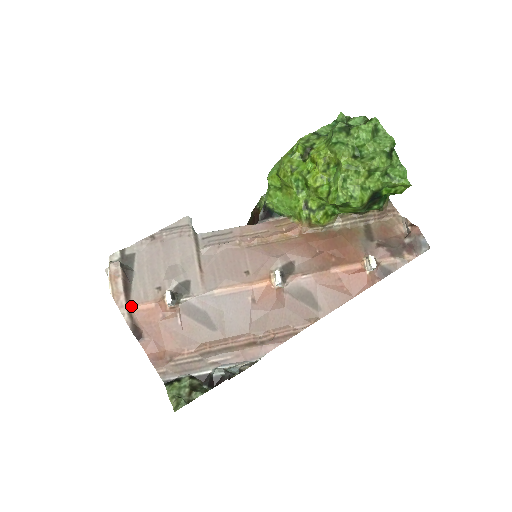
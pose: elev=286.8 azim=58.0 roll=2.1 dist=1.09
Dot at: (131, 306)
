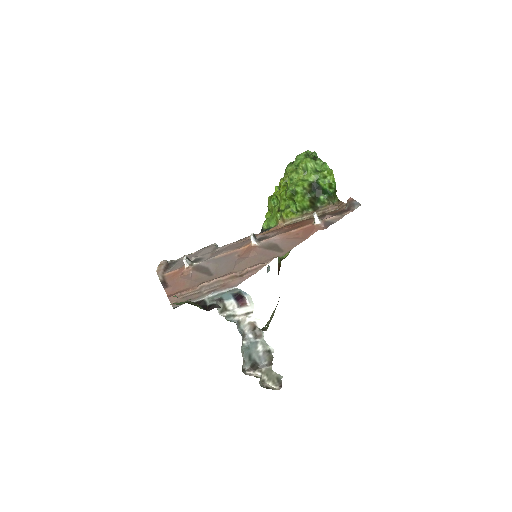
Dot at: (165, 274)
